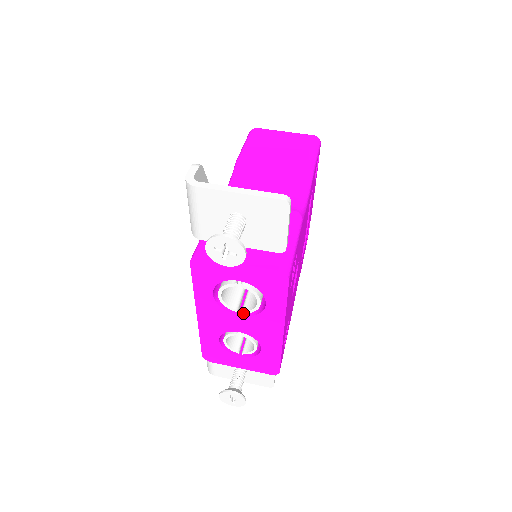
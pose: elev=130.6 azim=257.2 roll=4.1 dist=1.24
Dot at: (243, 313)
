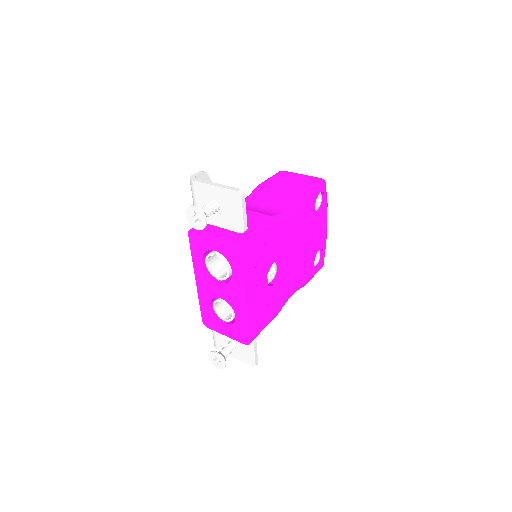
Dot at: (222, 281)
